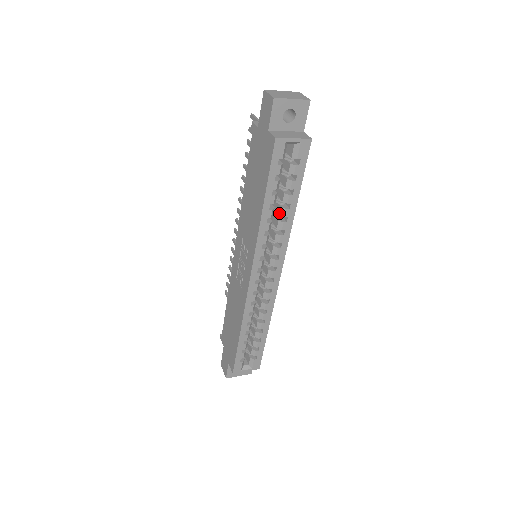
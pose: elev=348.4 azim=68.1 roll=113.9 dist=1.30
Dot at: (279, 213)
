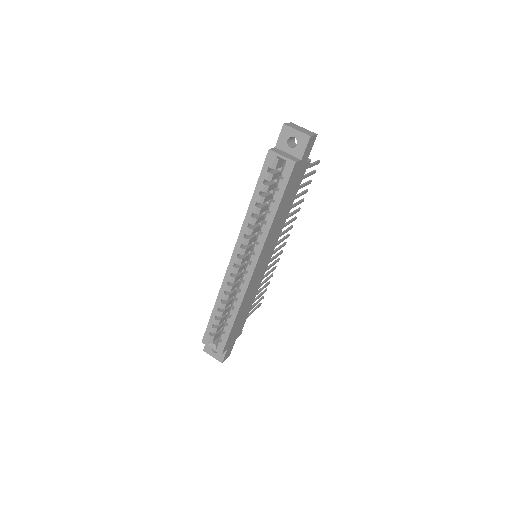
Dot at: (264, 215)
